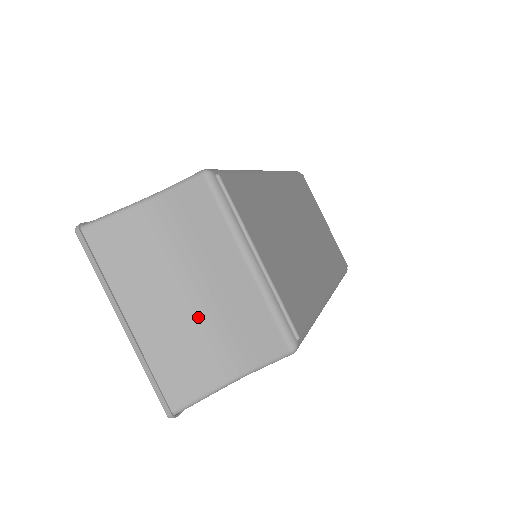
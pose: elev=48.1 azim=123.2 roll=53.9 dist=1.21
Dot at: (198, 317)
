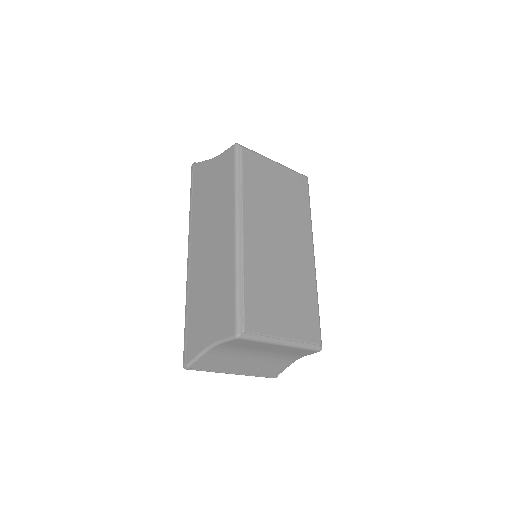
Dot at: (267, 357)
